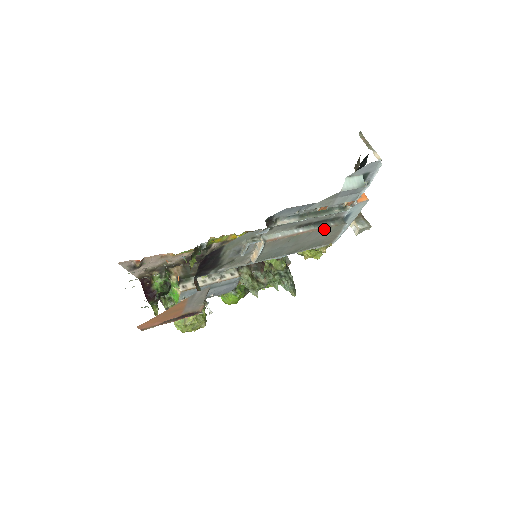
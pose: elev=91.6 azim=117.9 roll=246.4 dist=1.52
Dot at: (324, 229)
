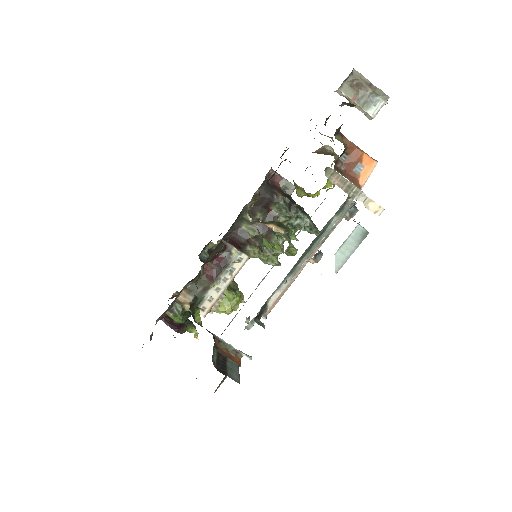
Dot at: (327, 236)
